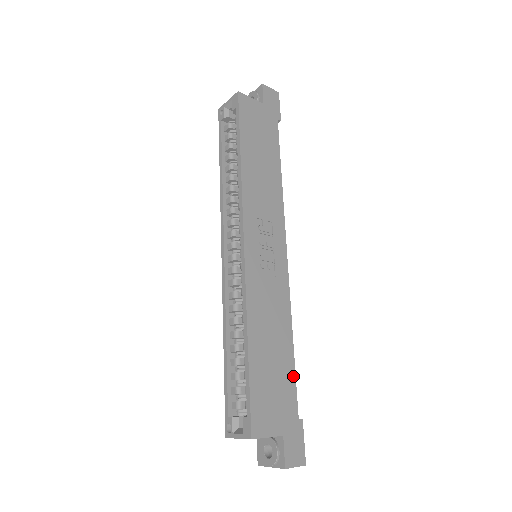
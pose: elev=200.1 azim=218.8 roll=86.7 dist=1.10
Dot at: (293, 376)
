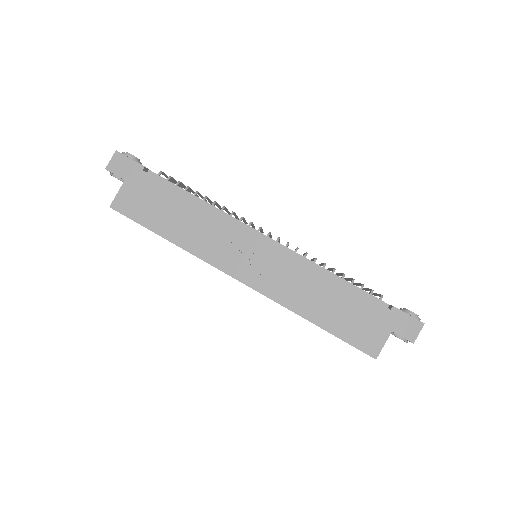
Dot at: (359, 295)
